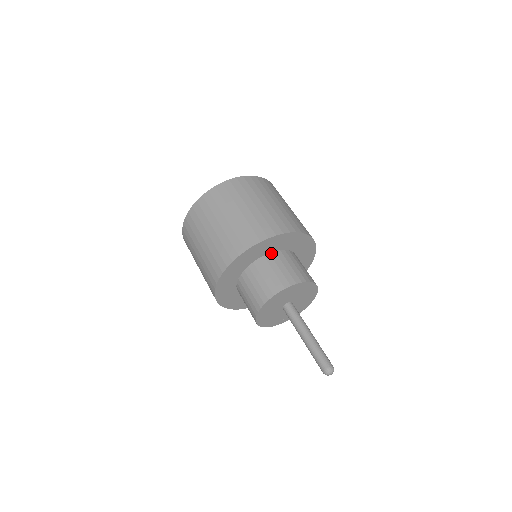
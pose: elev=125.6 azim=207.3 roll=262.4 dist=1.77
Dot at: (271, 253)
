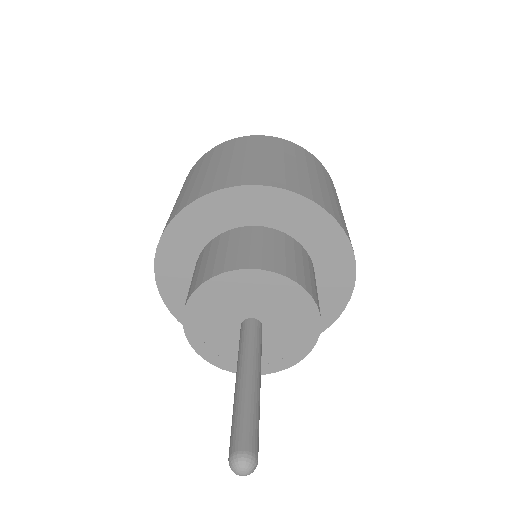
Dot at: (206, 245)
